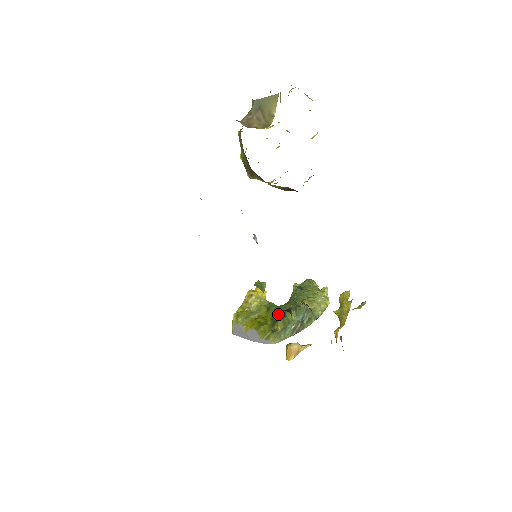
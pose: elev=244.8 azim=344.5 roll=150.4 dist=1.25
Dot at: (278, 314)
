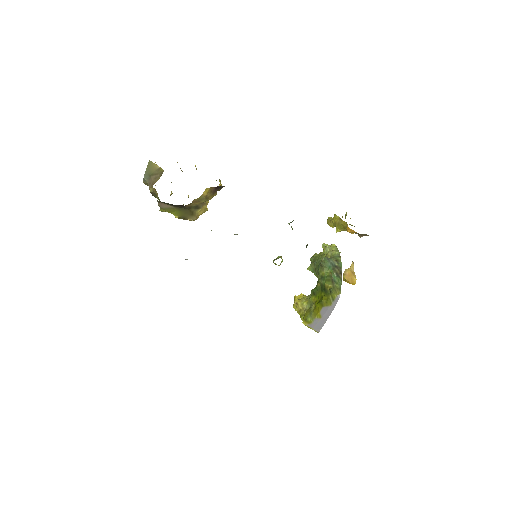
Dot at: (320, 285)
